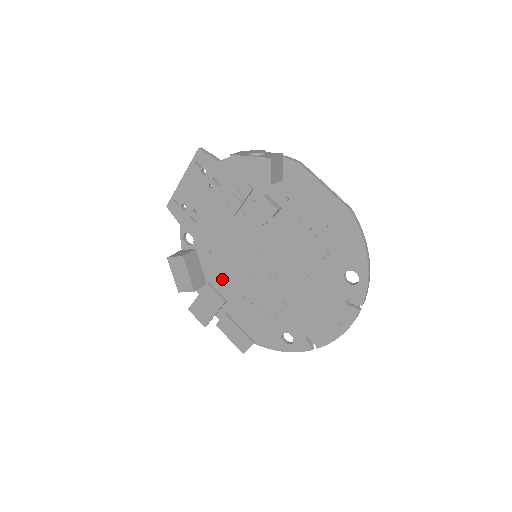
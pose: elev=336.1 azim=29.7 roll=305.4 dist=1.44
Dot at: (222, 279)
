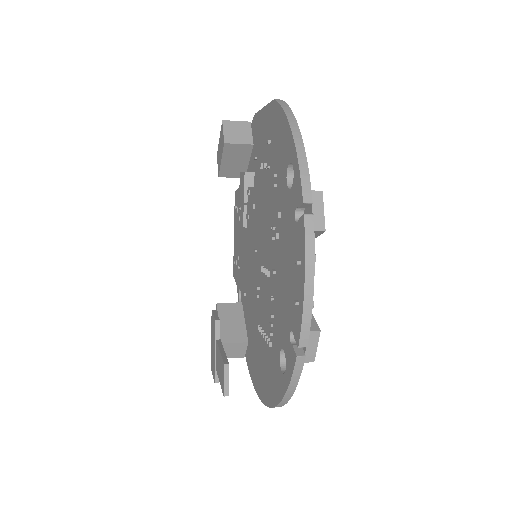
Dot at: (251, 322)
